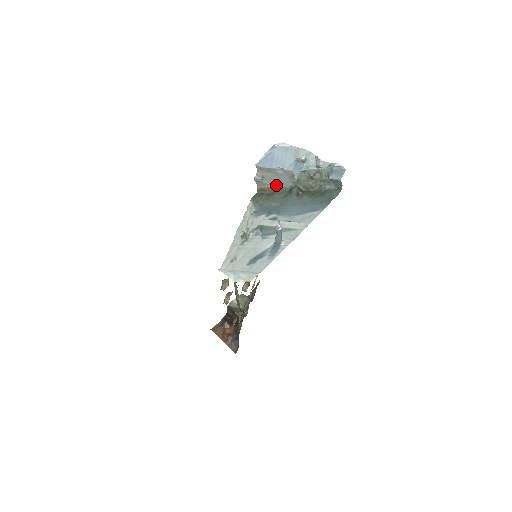
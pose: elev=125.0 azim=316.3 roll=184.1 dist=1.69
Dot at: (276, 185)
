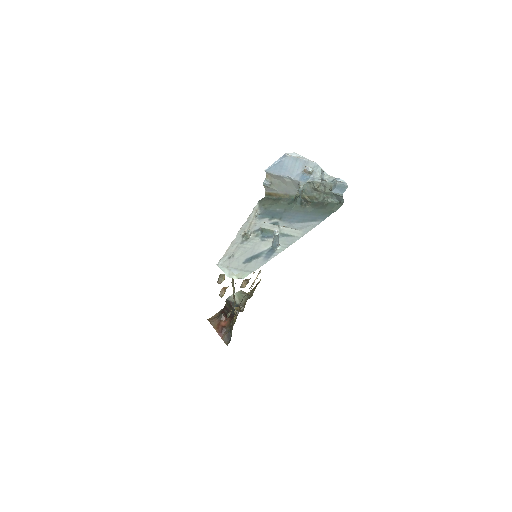
Dot at: (283, 192)
